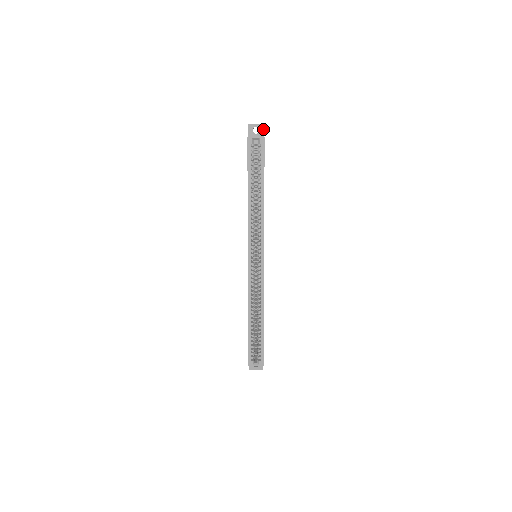
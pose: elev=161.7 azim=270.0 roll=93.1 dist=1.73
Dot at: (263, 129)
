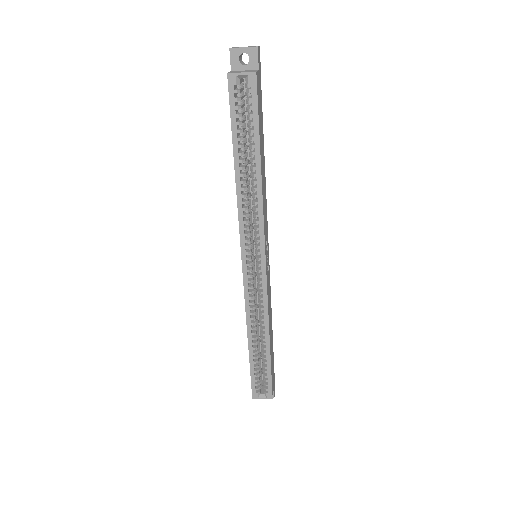
Dot at: (256, 56)
